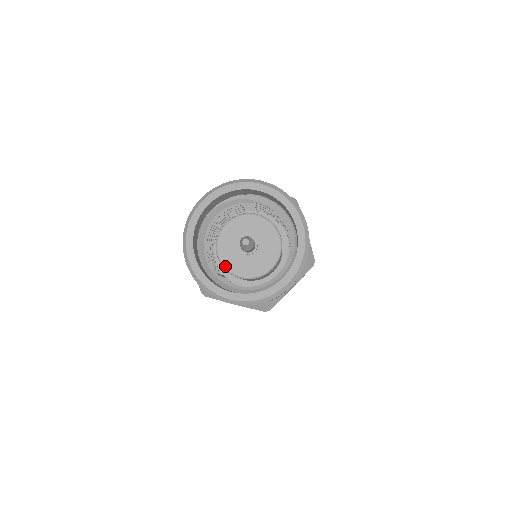
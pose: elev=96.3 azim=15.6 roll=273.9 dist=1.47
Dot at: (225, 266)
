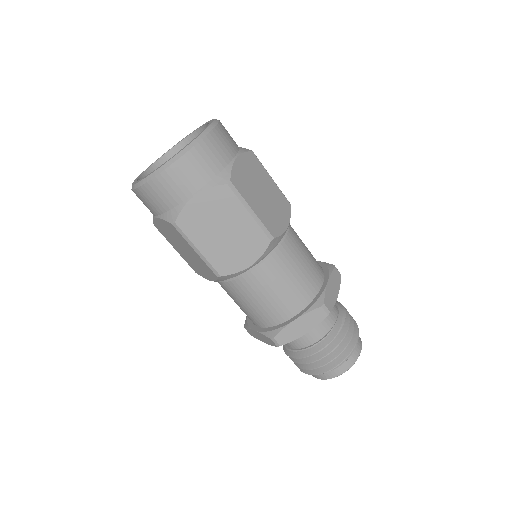
Dot at: occluded
